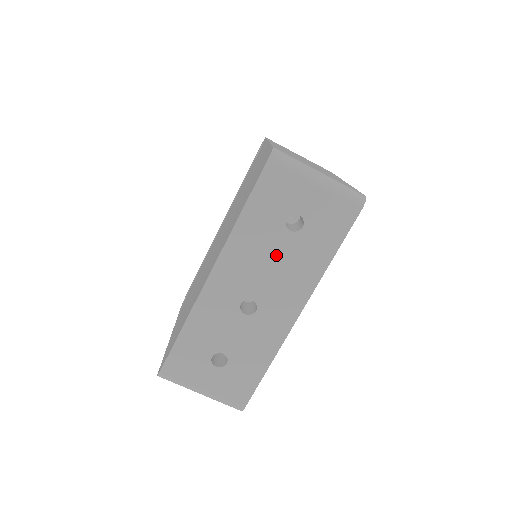
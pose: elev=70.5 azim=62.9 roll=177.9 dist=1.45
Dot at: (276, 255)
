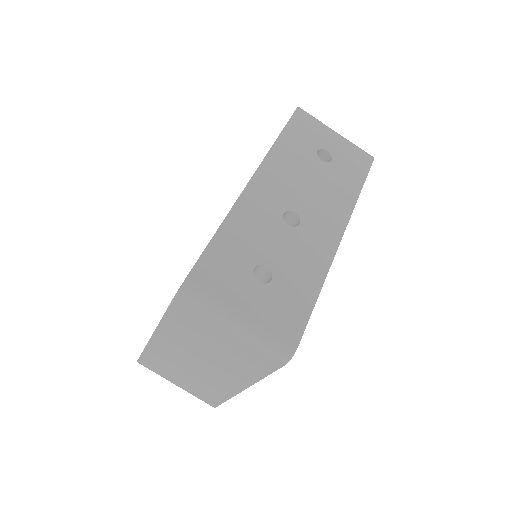
Dot at: (312, 177)
